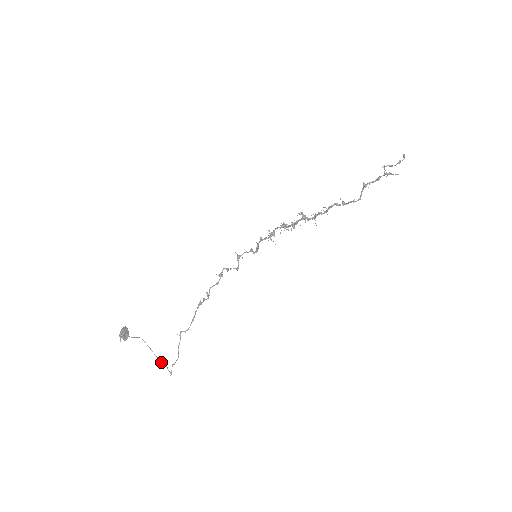
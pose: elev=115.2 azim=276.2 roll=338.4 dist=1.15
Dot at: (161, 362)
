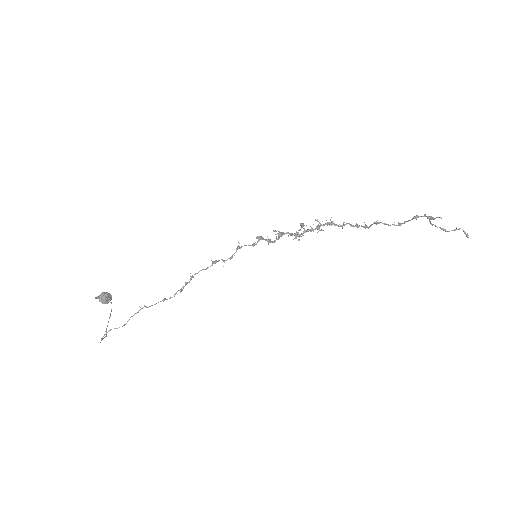
Dot at: (106, 331)
